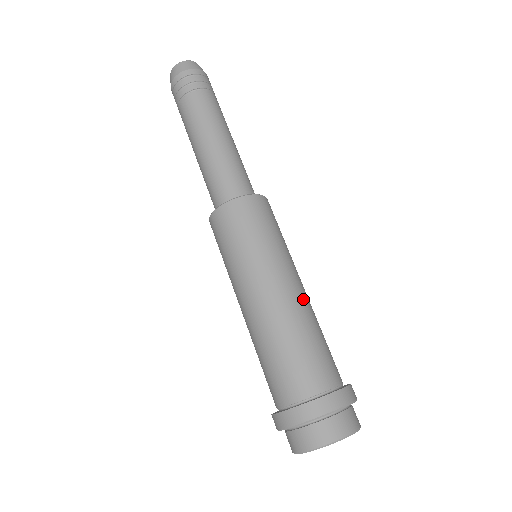
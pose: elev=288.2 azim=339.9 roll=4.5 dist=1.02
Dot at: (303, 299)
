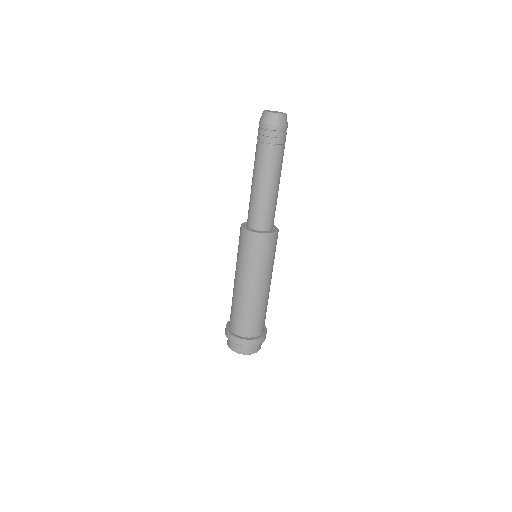
Dot at: (262, 295)
